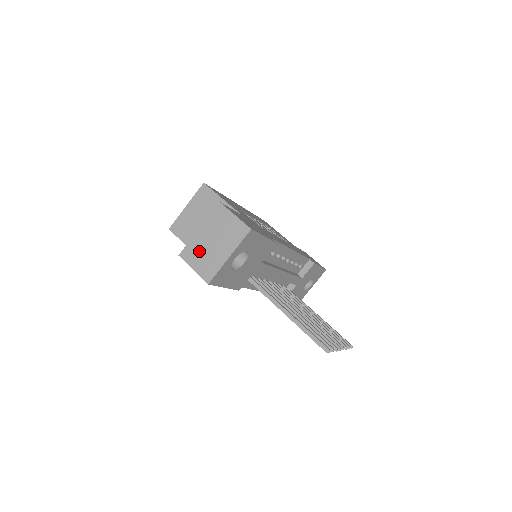
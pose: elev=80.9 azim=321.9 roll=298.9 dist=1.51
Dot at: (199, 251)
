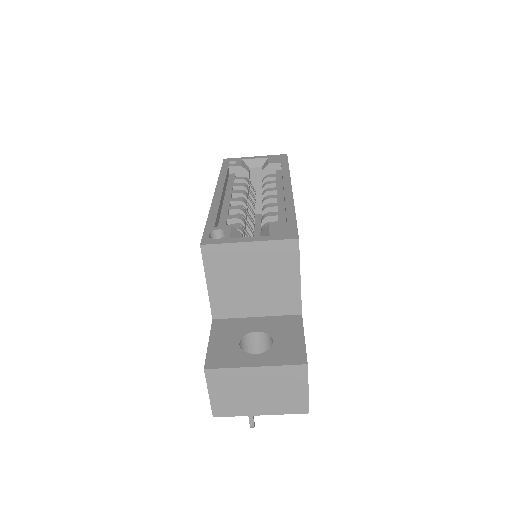
Dot at: (233, 386)
